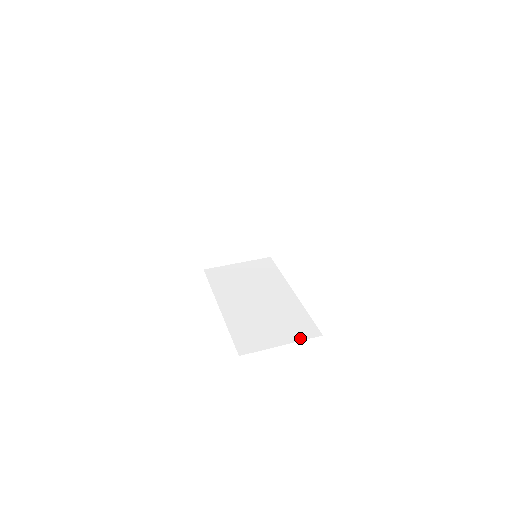
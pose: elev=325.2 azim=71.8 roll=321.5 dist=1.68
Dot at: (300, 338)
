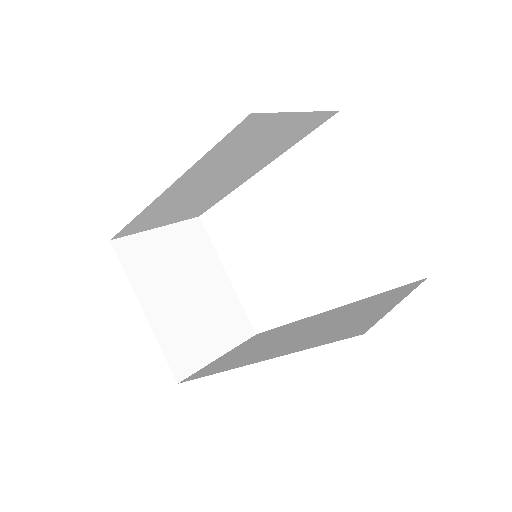
Dot at: (408, 291)
